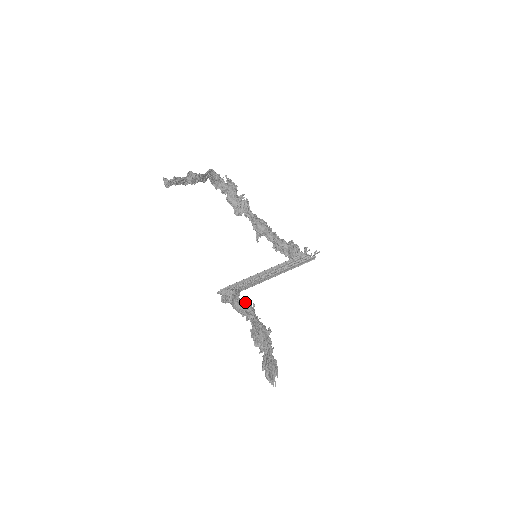
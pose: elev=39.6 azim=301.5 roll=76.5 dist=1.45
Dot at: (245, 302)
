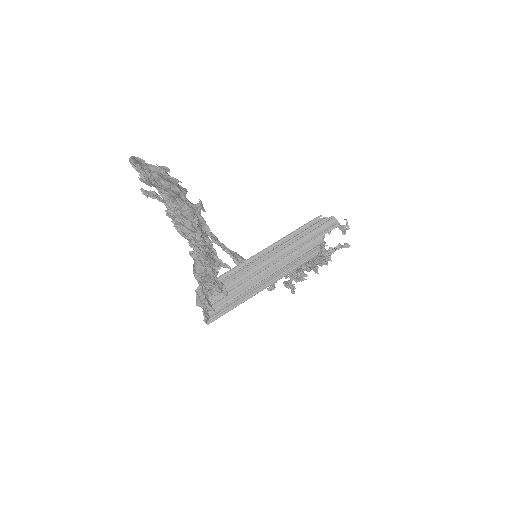
Dot at: occluded
